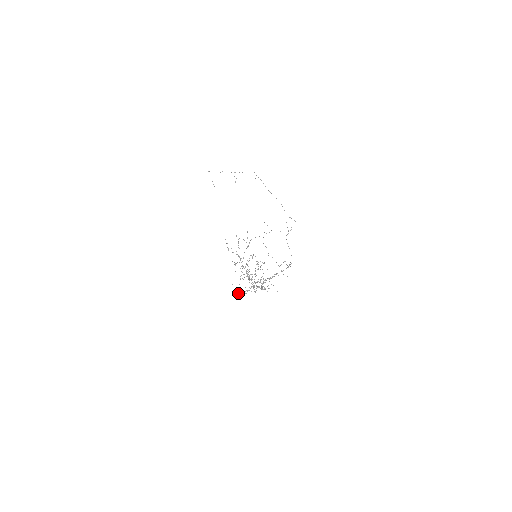
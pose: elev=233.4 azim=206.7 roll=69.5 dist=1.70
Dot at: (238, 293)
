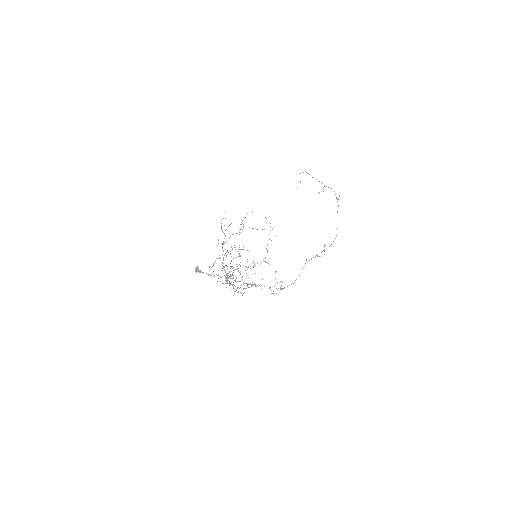
Dot at: (201, 271)
